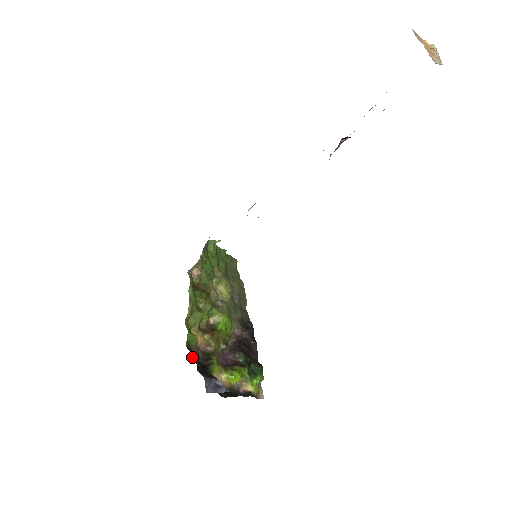
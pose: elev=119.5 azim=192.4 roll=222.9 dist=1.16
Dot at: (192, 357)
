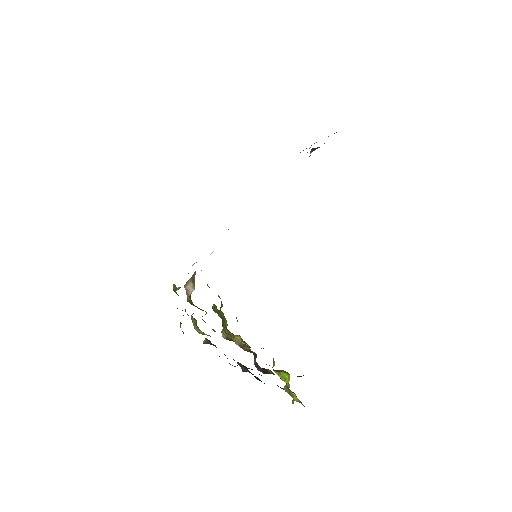
Dot at: occluded
